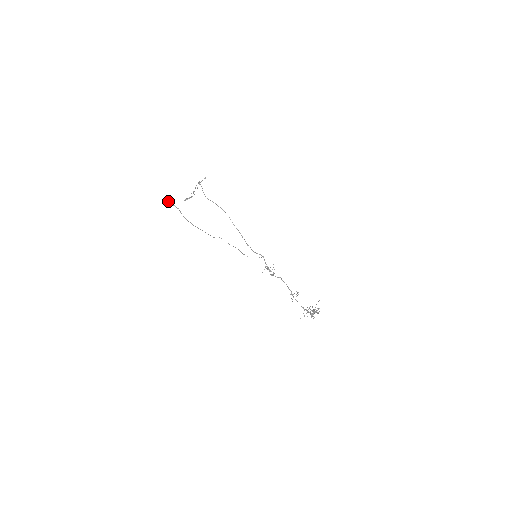
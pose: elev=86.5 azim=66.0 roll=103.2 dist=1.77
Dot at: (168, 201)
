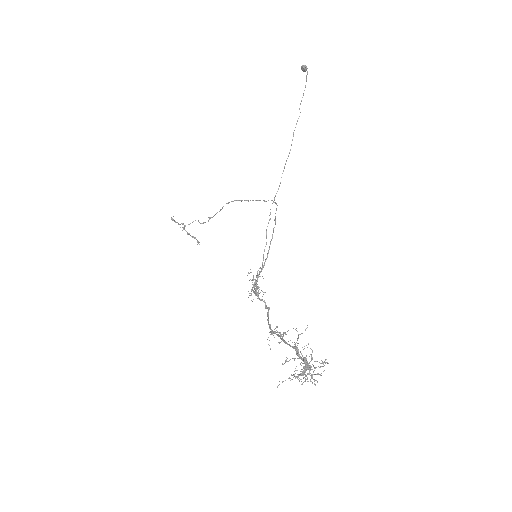
Dot at: (303, 66)
